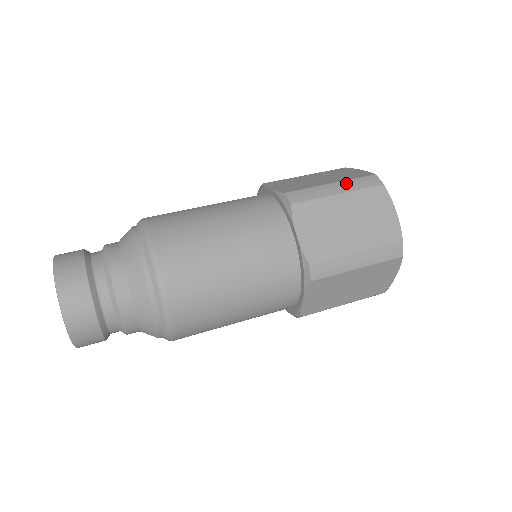
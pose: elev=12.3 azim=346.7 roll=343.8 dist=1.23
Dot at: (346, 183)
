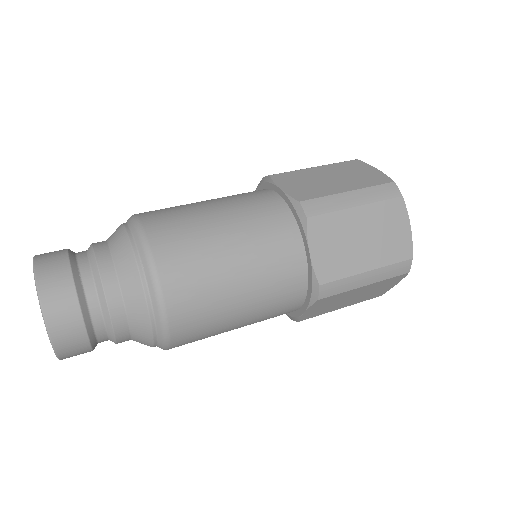
Dot at: occluded
